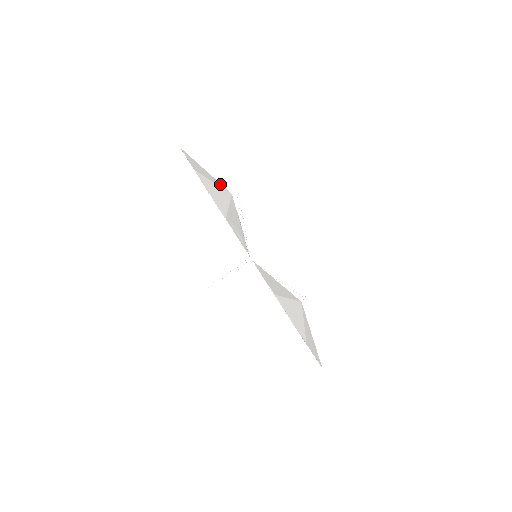
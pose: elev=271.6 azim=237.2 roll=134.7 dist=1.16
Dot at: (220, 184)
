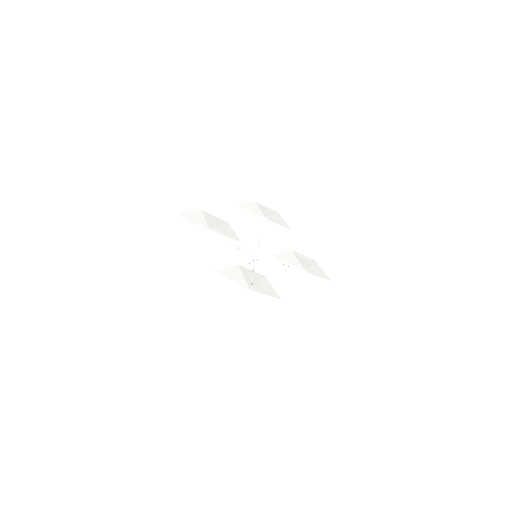
Dot at: (200, 227)
